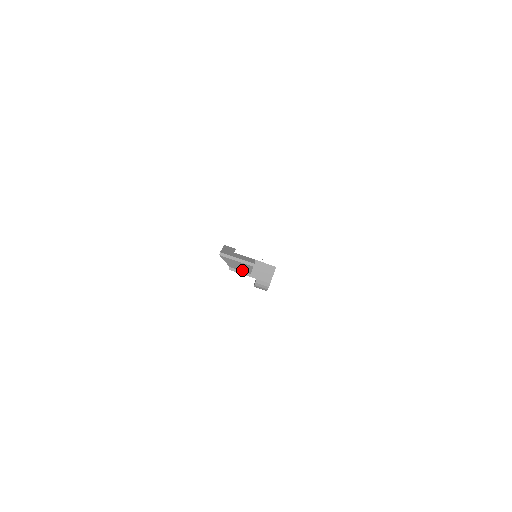
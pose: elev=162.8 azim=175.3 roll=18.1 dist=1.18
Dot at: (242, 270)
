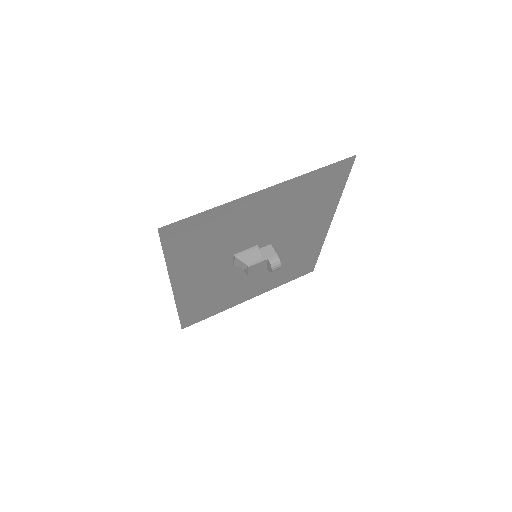
Dot at: (255, 260)
